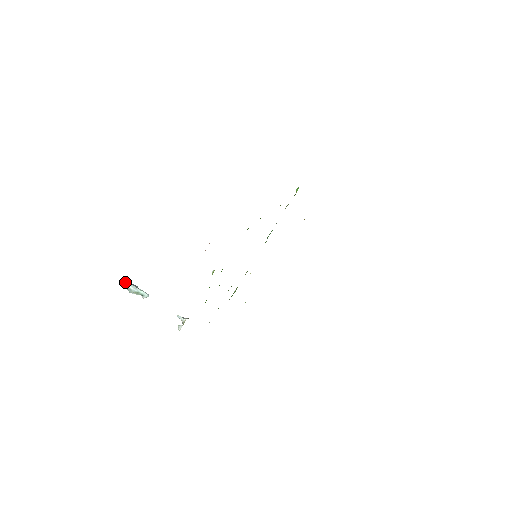
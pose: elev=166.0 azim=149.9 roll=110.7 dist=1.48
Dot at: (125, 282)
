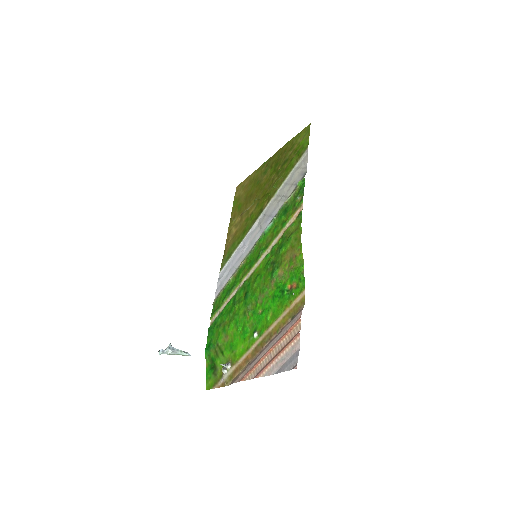
Dot at: (164, 351)
